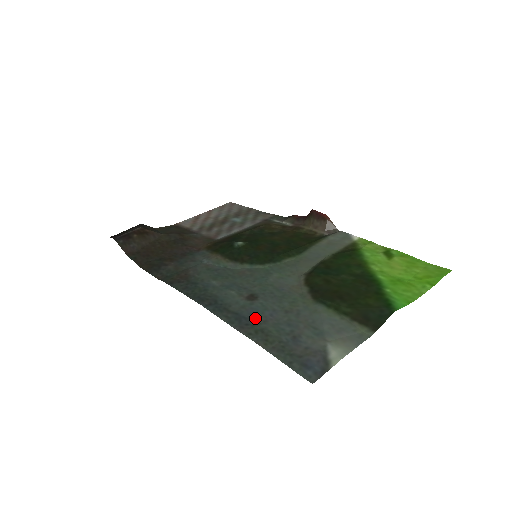
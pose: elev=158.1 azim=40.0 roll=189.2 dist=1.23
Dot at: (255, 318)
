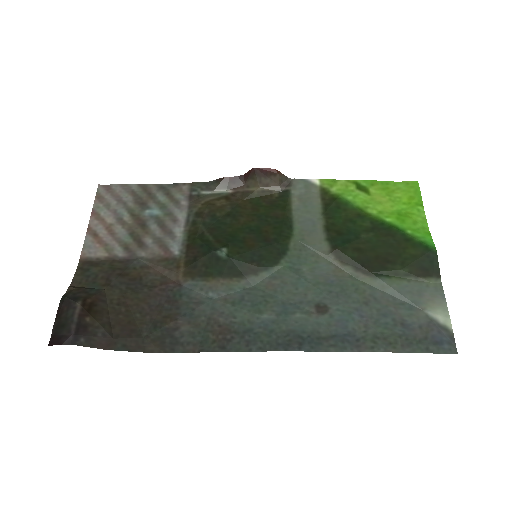
Dot at: (355, 329)
